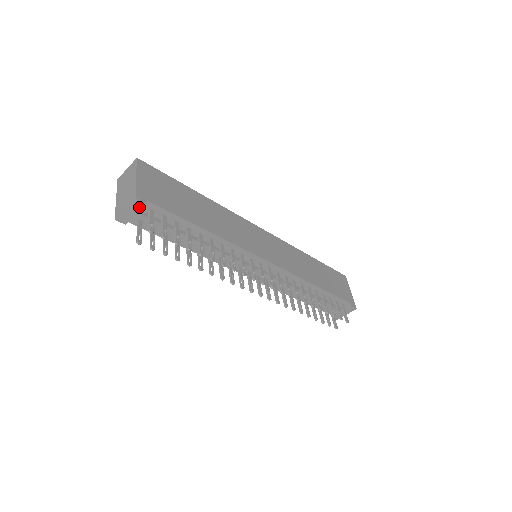
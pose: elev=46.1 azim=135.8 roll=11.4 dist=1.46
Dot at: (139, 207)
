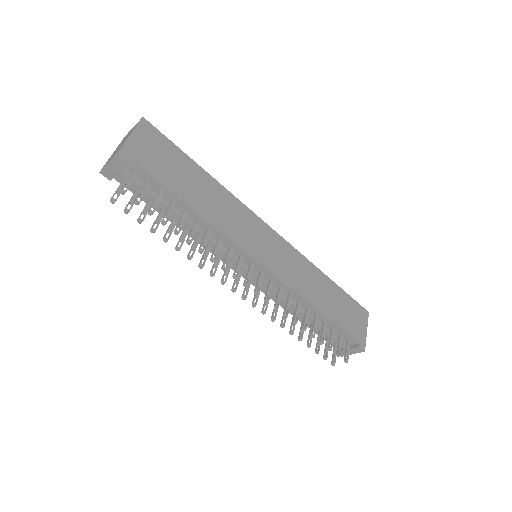
Dot at: (121, 165)
